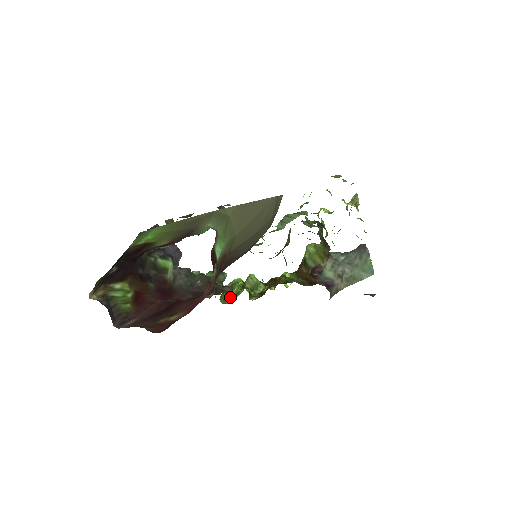
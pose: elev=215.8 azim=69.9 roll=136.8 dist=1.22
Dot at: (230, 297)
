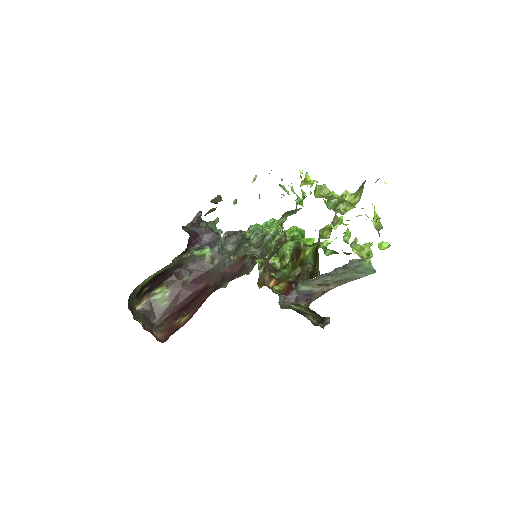
Dot at: occluded
